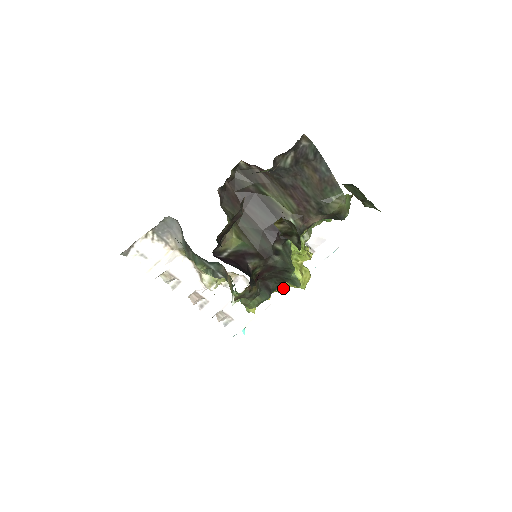
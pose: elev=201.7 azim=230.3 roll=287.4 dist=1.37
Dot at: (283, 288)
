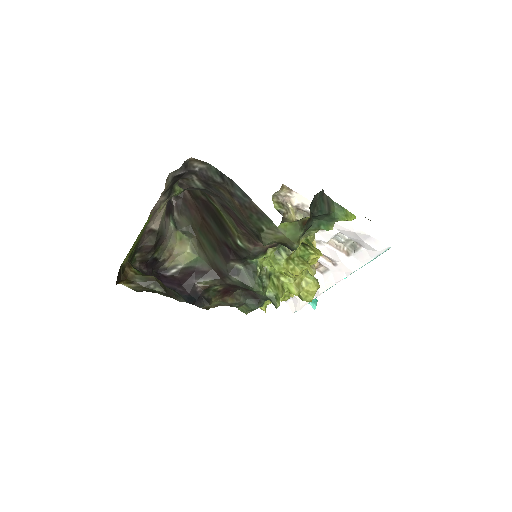
Dot at: occluded
